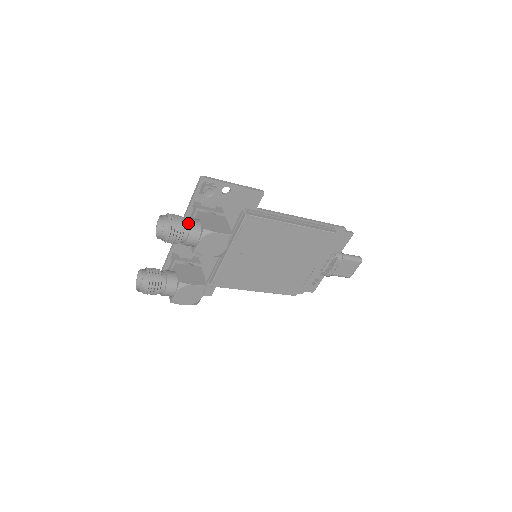
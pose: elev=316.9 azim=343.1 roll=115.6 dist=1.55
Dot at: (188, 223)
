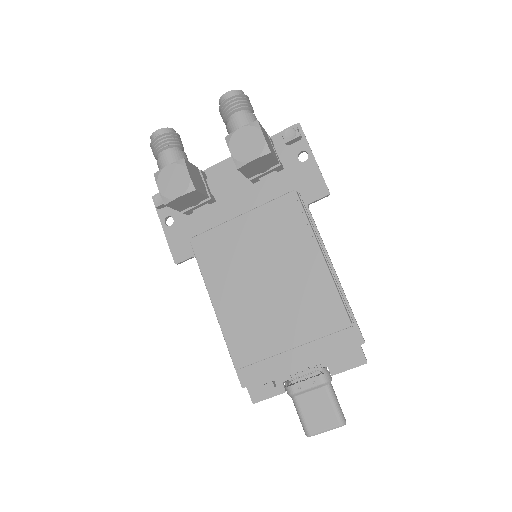
Dot at: (252, 114)
